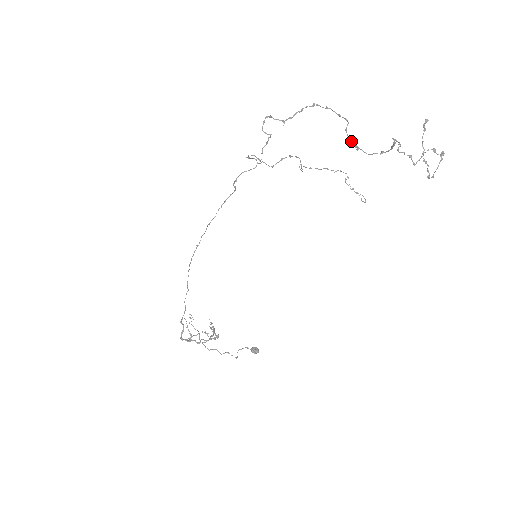
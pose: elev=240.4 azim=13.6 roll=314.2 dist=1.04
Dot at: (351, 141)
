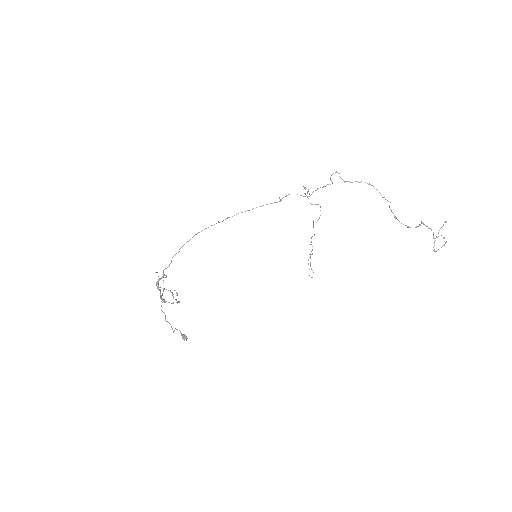
Dot at: (392, 212)
